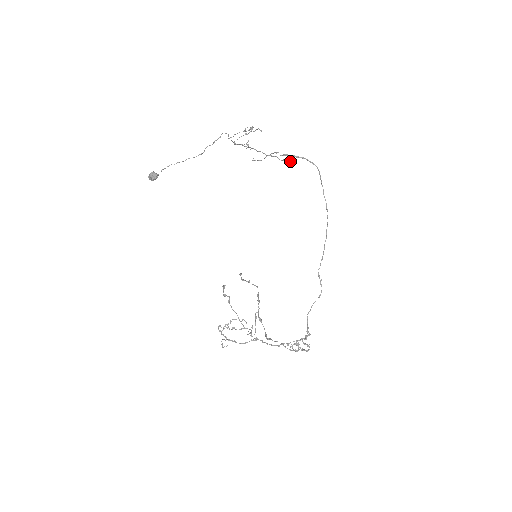
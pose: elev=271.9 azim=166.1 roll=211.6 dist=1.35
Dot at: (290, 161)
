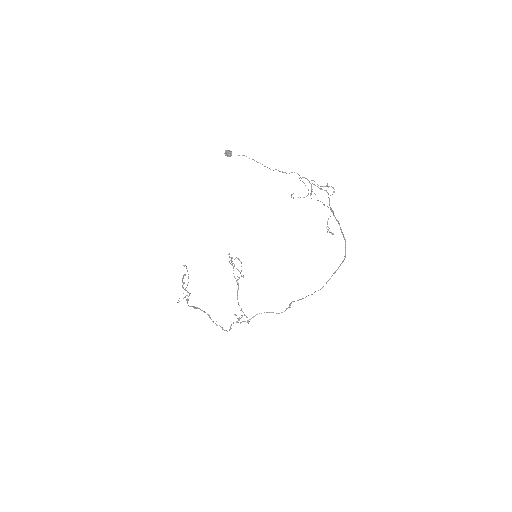
Dot at: (330, 232)
